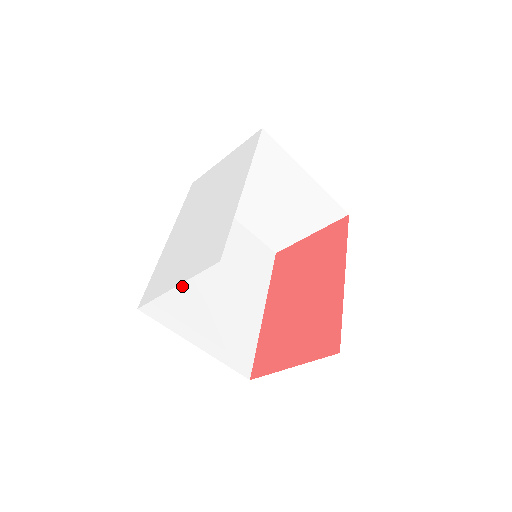
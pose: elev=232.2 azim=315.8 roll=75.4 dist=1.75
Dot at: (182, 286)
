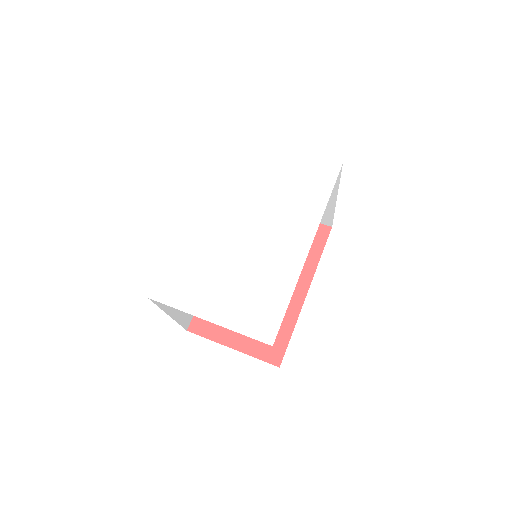
Dot at: occluded
